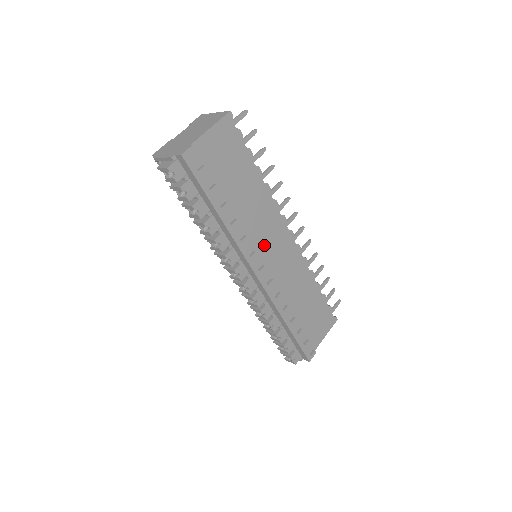
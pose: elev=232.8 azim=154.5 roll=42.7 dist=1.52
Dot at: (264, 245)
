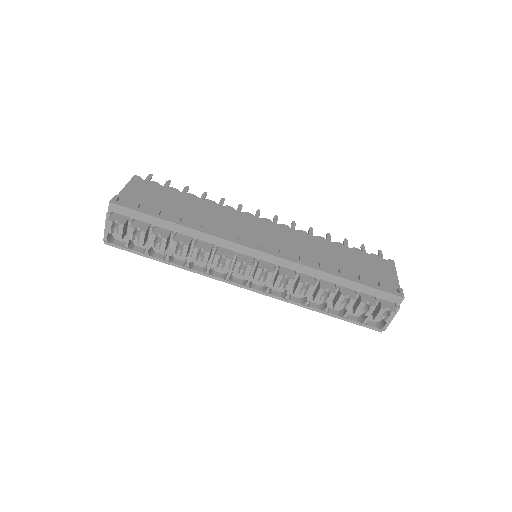
Dot at: (246, 233)
